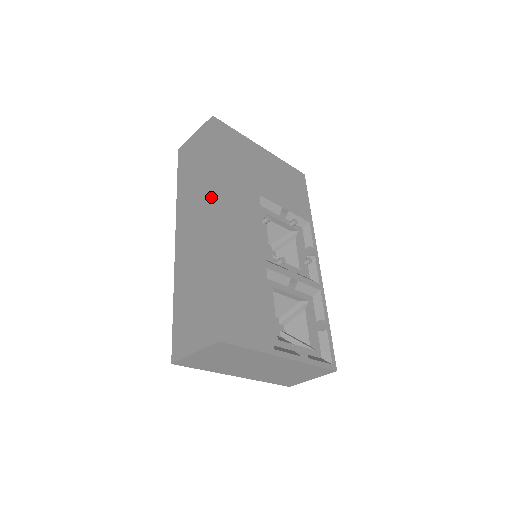
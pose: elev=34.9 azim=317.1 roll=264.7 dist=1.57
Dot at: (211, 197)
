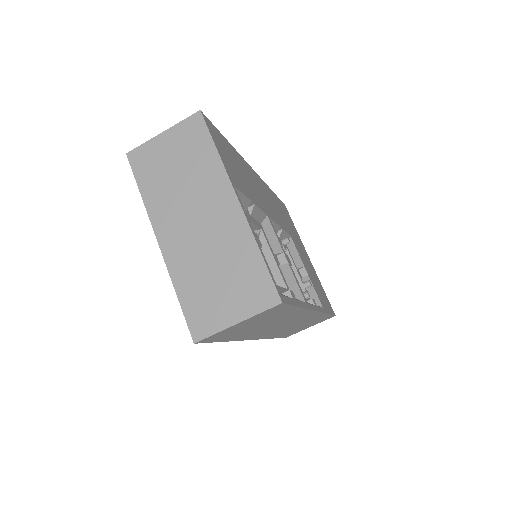
Dot at: occluded
